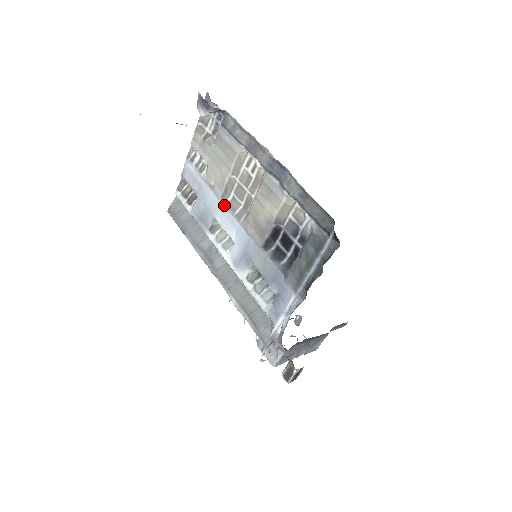
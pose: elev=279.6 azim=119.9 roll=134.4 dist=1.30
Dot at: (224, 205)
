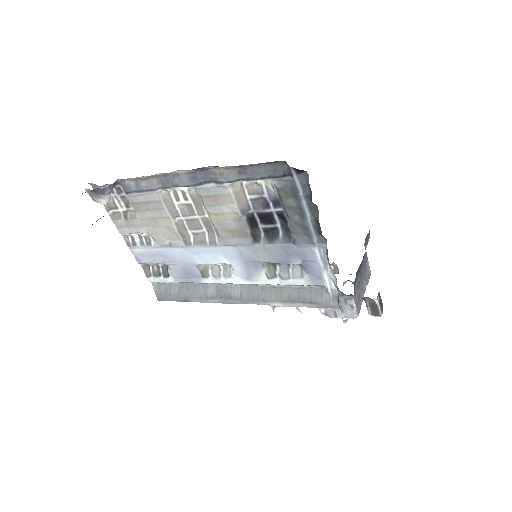
Dot at: (193, 247)
